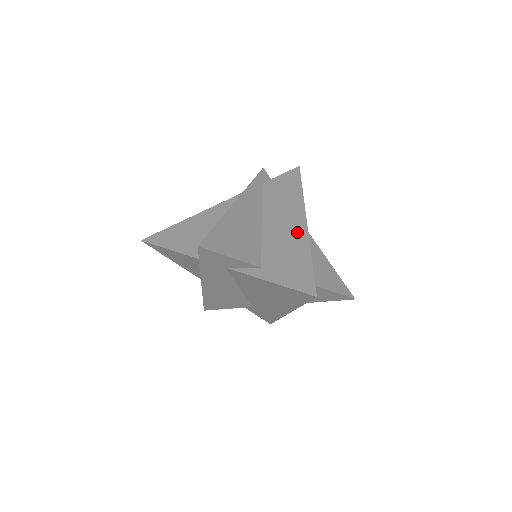
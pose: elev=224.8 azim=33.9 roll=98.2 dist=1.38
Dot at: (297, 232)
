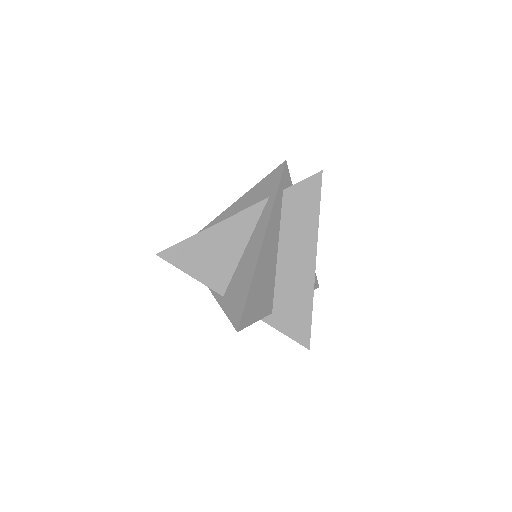
Dot at: (306, 275)
